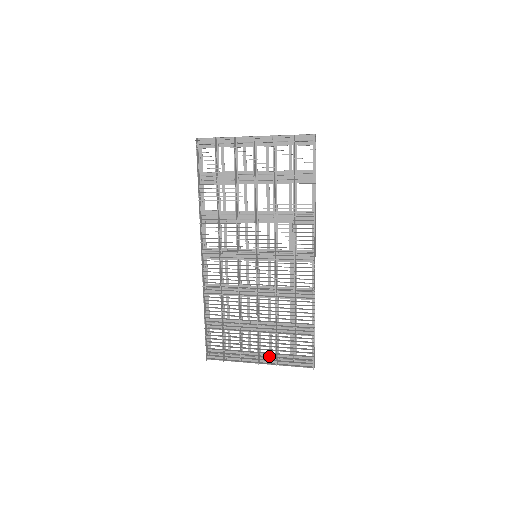
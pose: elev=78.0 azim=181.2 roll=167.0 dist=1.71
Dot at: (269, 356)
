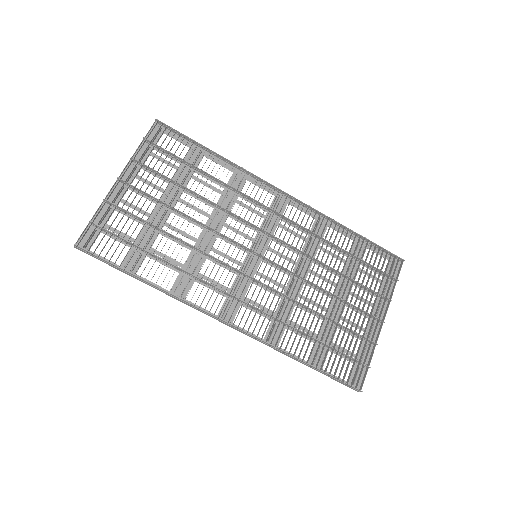
Dot at: (378, 305)
